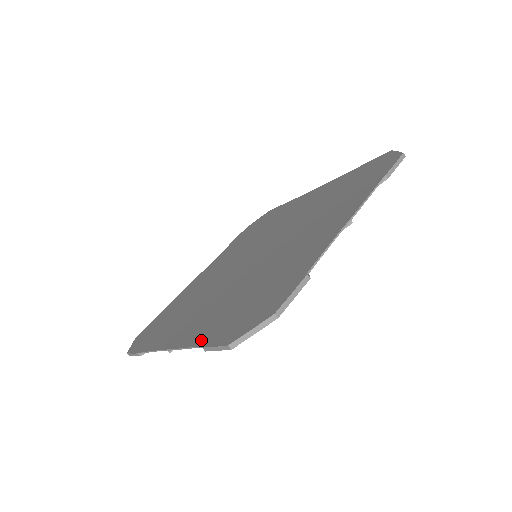
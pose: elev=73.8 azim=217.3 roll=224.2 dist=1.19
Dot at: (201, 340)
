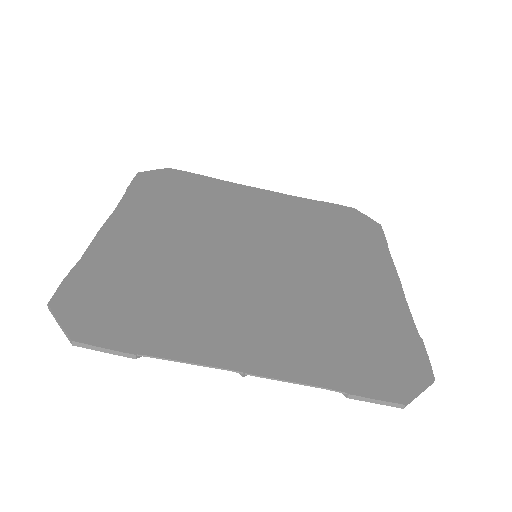
Dot at: (329, 380)
